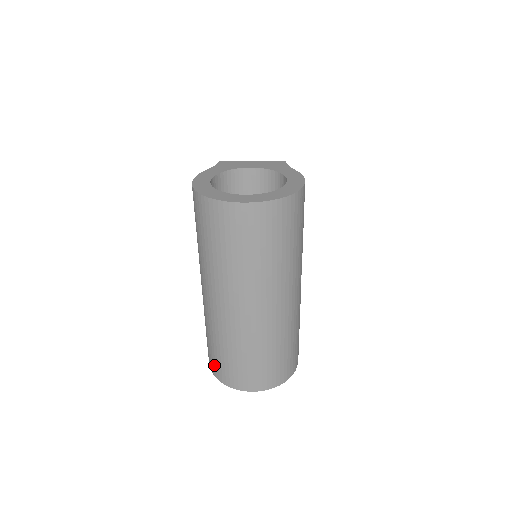
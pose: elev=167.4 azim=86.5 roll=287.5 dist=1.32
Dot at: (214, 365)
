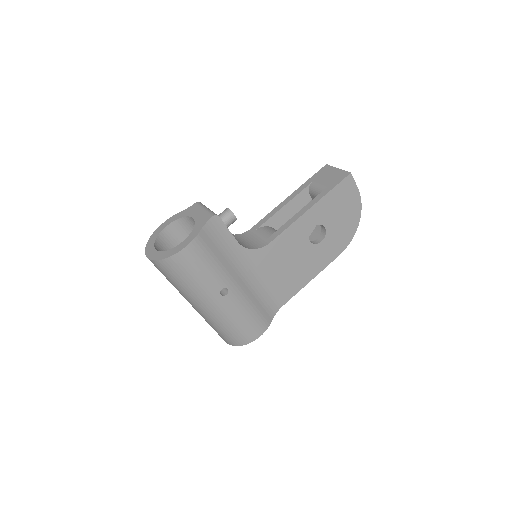
Dot at: occluded
